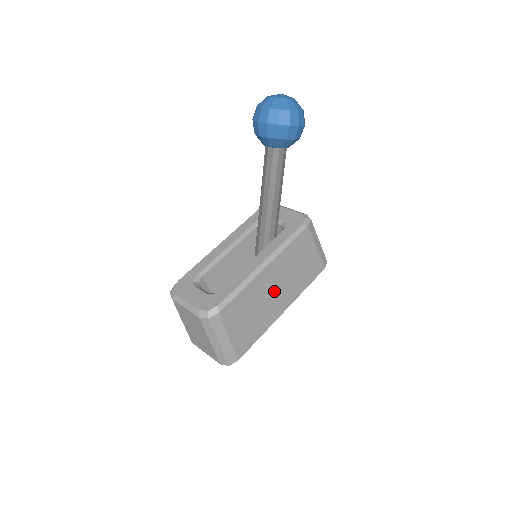
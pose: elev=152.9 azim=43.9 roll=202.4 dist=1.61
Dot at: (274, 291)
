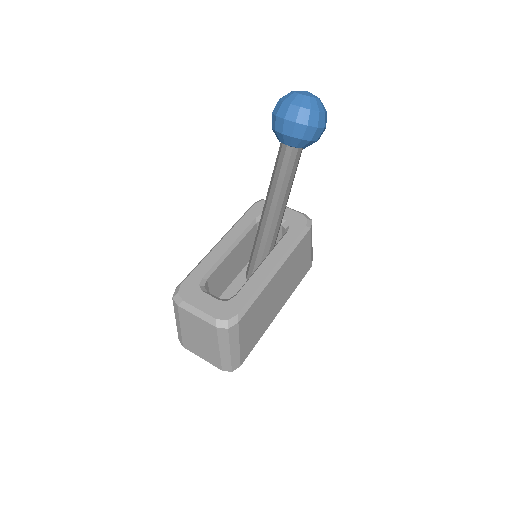
Dot at: (277, 294)
